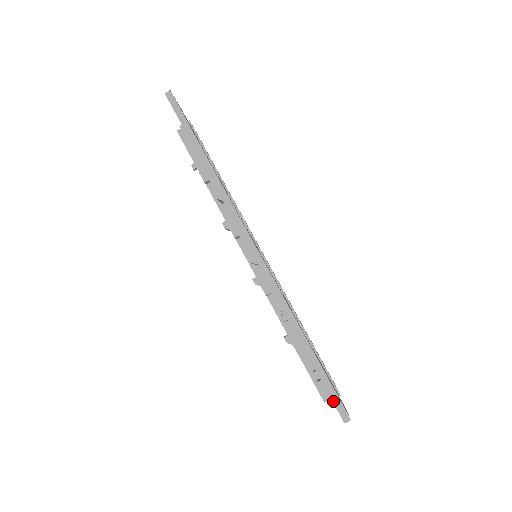
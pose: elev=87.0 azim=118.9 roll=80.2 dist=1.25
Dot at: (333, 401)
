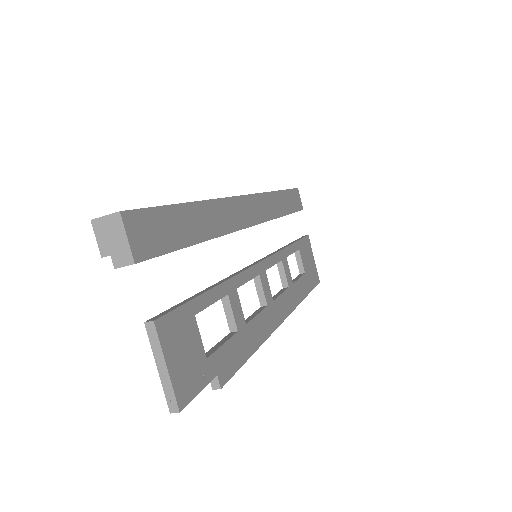
Dot at: occluded
